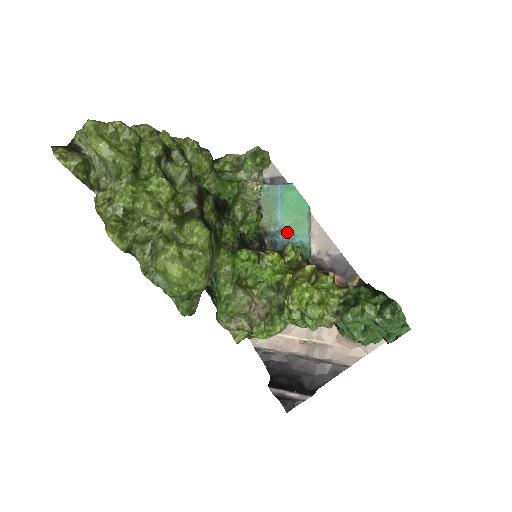
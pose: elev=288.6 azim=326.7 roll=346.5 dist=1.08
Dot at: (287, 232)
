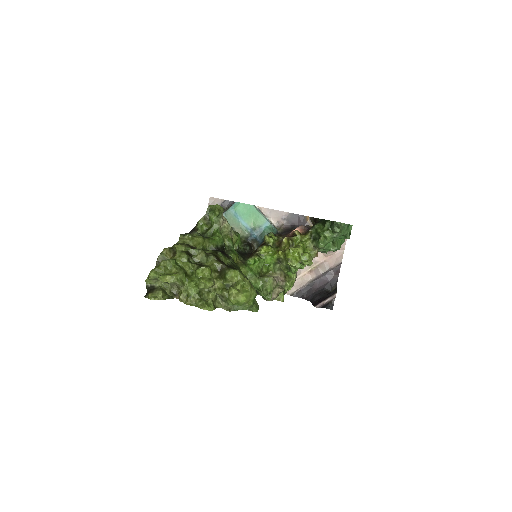
Dot at: (255, 228)
